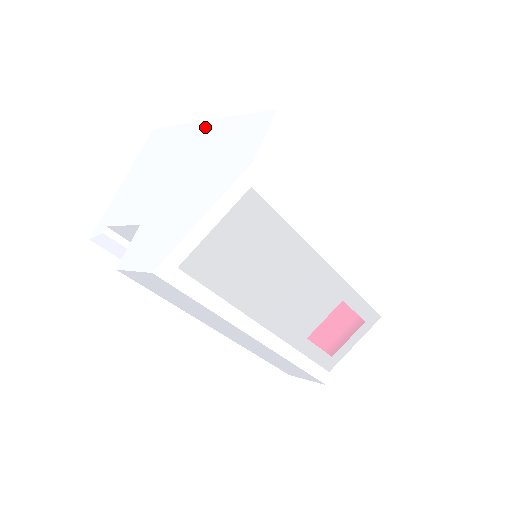
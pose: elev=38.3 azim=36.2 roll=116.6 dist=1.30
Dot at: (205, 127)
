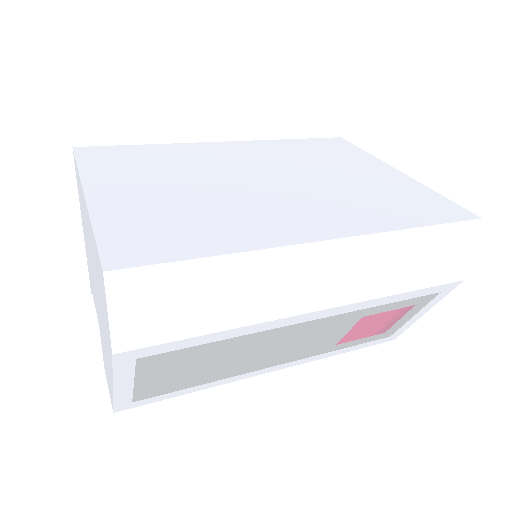
Dot at: (86, 212)
